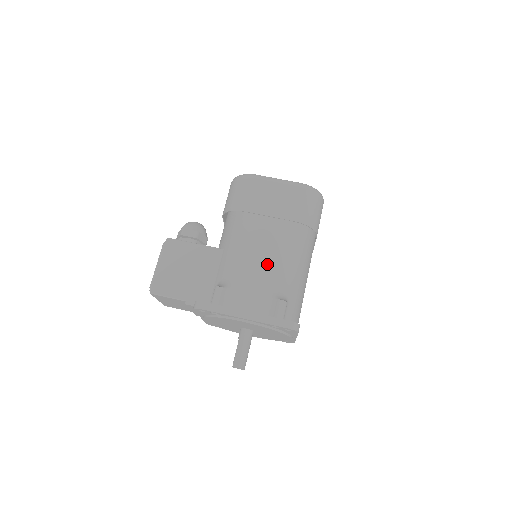
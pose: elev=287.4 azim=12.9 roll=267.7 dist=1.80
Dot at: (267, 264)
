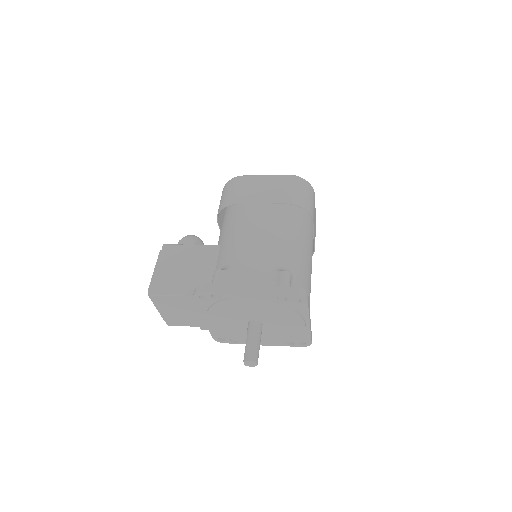
Dot at: (265, 243)
